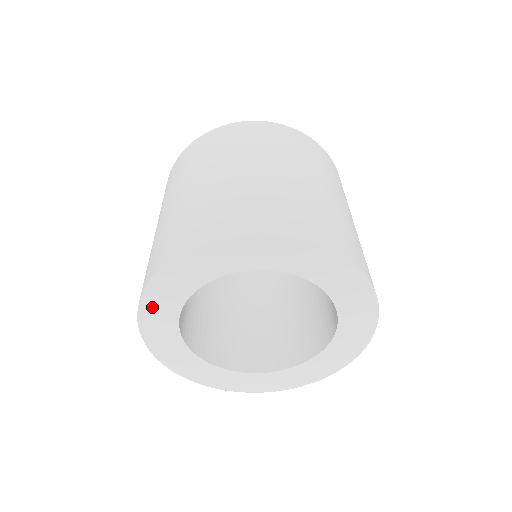
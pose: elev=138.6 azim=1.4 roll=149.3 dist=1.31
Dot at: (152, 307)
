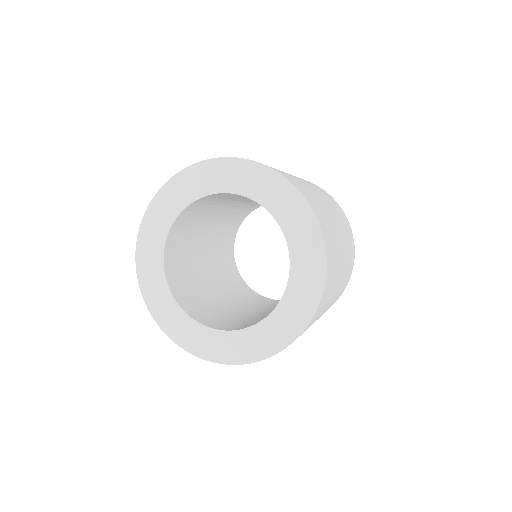
Dot at: (202, 172)
